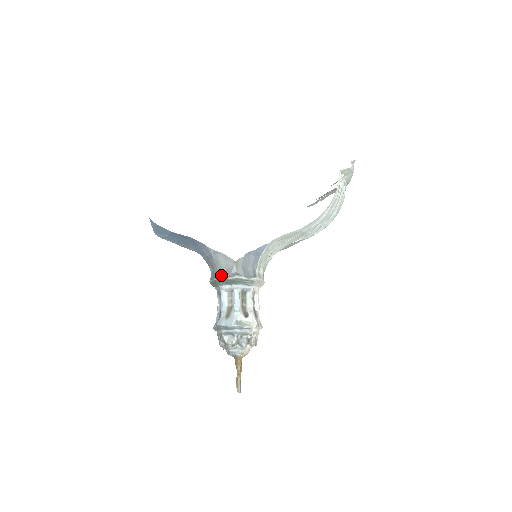
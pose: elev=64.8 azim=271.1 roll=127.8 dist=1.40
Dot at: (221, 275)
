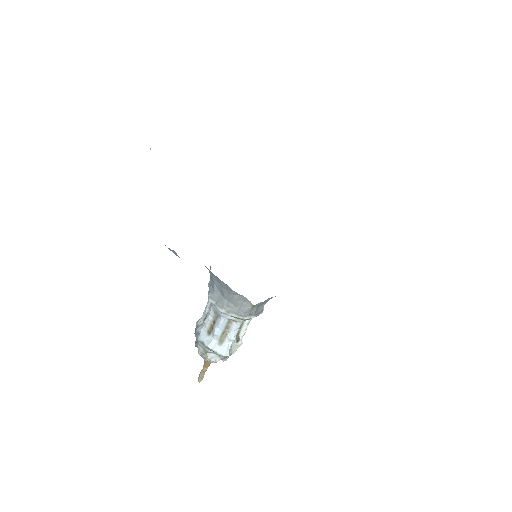
Dot at: (232, 311)
